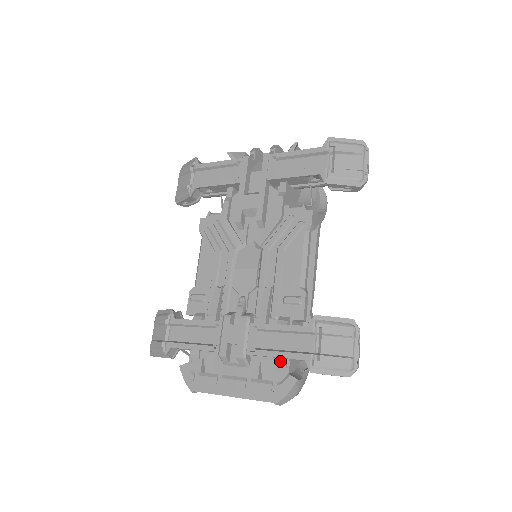
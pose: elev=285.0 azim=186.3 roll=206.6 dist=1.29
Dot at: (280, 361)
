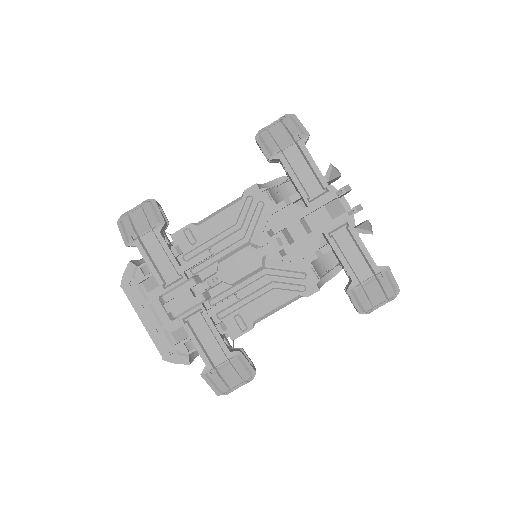
Dot at: (192, 344)
